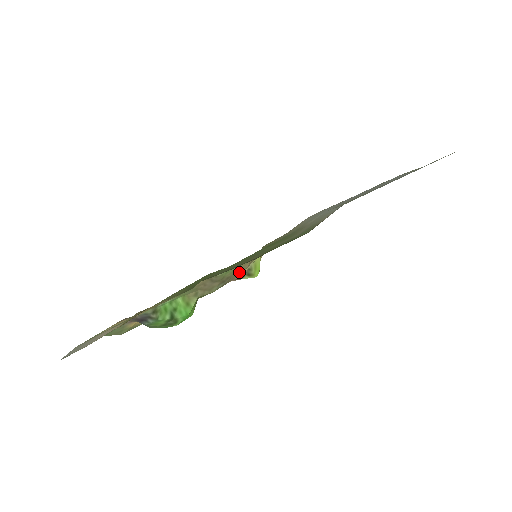
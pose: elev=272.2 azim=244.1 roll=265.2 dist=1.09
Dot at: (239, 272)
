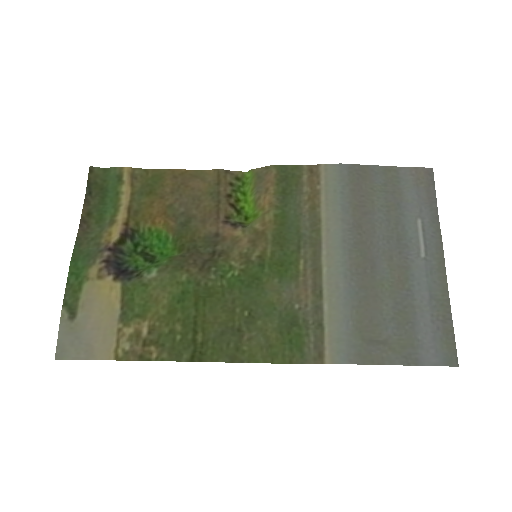
Dot at: (233, 245)
